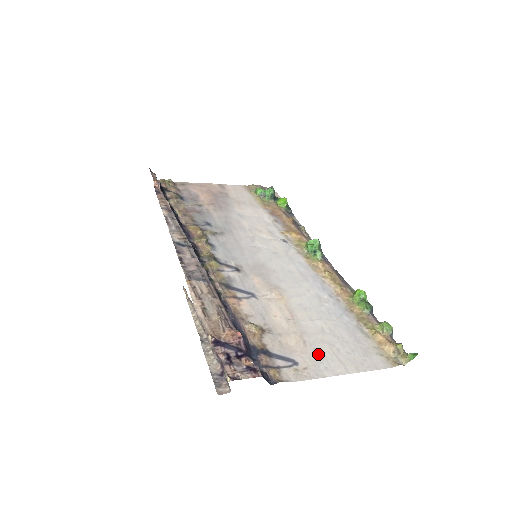
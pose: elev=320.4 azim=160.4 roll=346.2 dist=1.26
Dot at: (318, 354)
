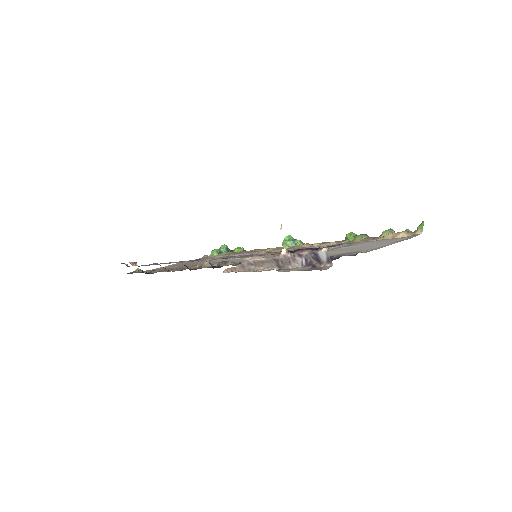
Dot at: (363, 248)
